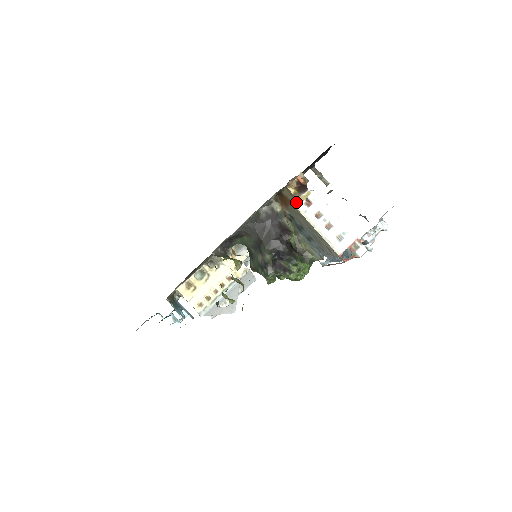
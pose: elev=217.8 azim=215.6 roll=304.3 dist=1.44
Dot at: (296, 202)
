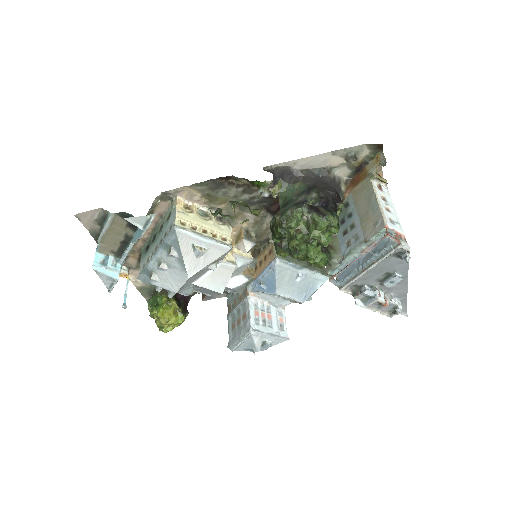
Dot at: (375, 174)
